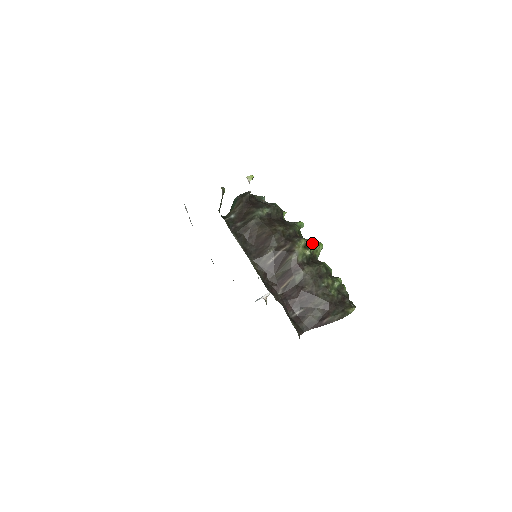
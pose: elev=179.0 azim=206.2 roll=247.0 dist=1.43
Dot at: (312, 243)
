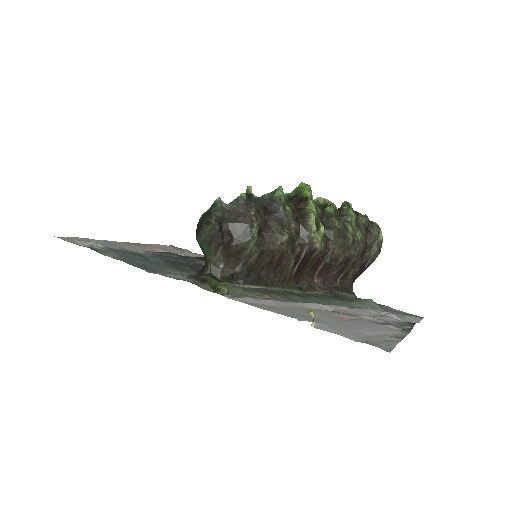
Dot at: (315, 211)
